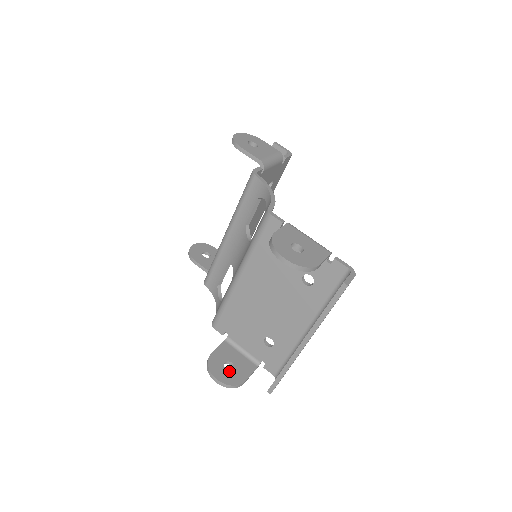
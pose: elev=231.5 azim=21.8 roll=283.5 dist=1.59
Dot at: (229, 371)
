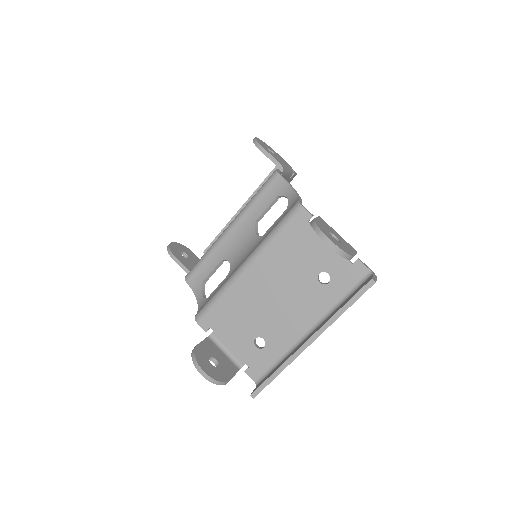
Dot at: (214, 367)
